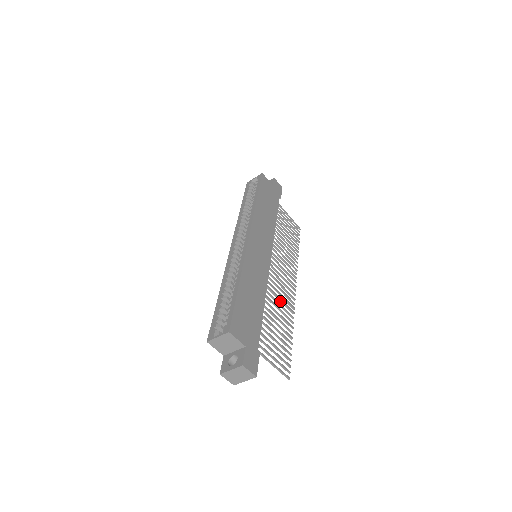
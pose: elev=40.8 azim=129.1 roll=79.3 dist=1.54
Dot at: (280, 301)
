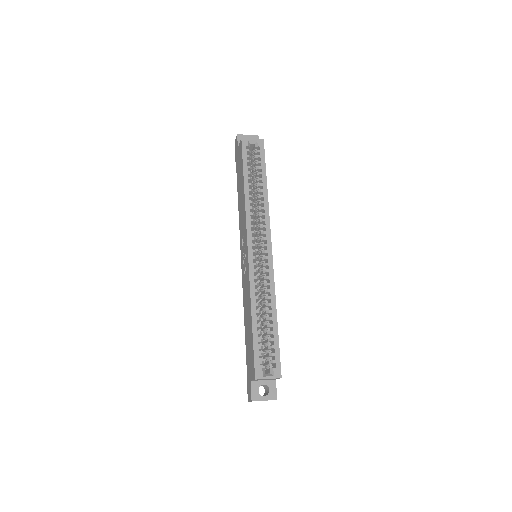
Dot at: occluded
